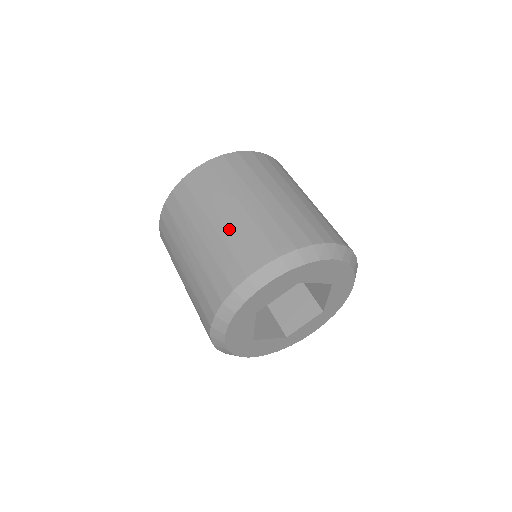
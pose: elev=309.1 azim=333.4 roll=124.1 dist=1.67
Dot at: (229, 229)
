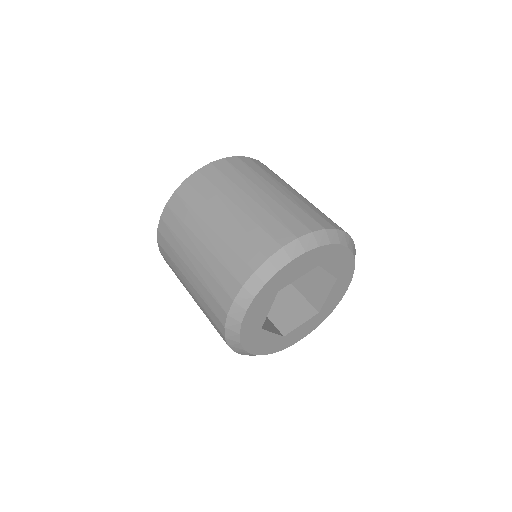
Dot at: (256, 209)
